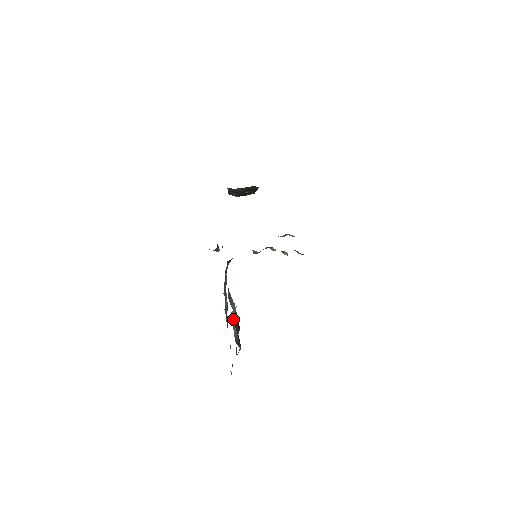
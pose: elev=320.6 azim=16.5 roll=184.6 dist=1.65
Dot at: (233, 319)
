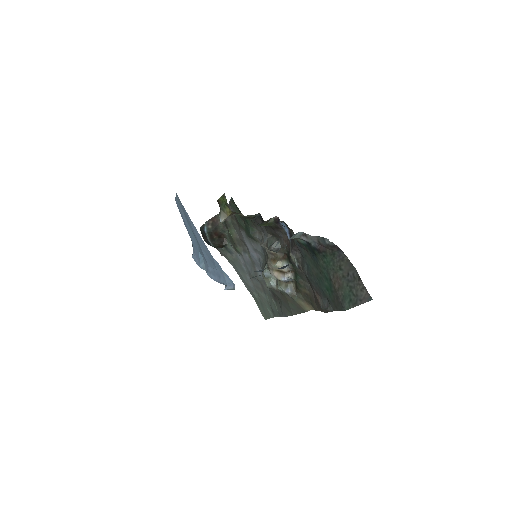
Dot at: occluded
